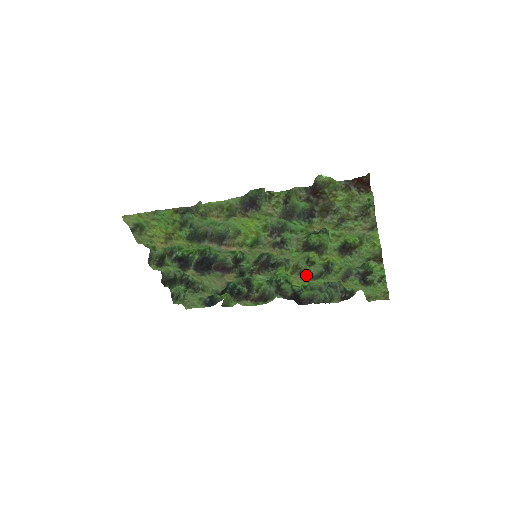
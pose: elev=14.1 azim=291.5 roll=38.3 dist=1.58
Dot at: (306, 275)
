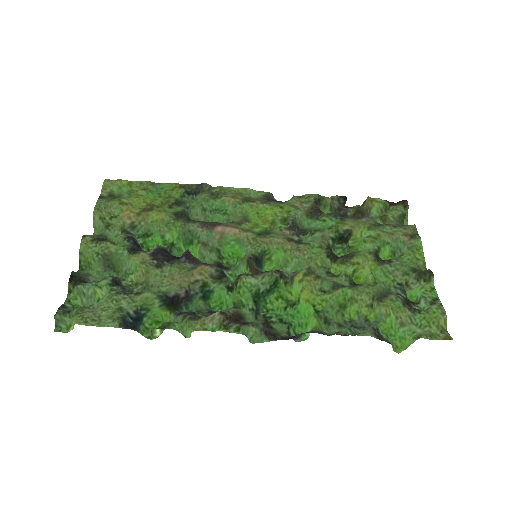
Dot at: (324, 287)
